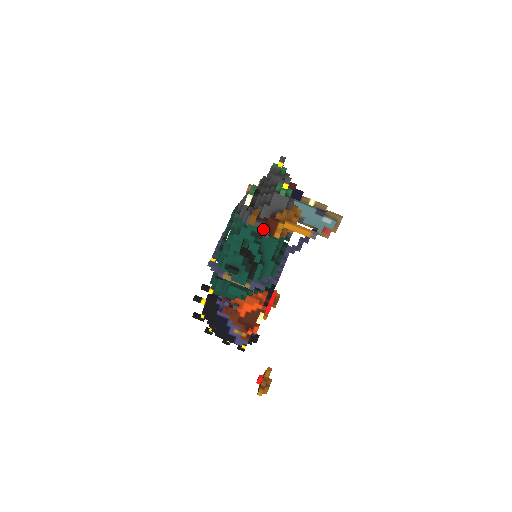
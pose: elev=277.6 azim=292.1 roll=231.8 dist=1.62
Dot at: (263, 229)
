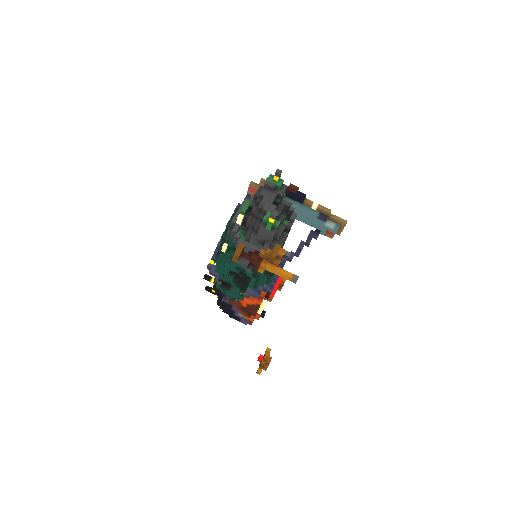
Dot at: (246, 267)
